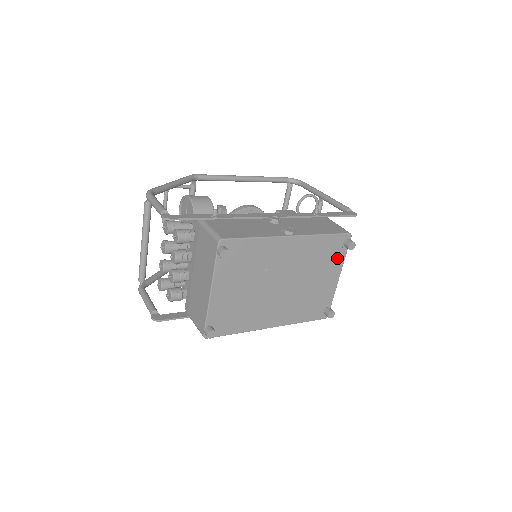
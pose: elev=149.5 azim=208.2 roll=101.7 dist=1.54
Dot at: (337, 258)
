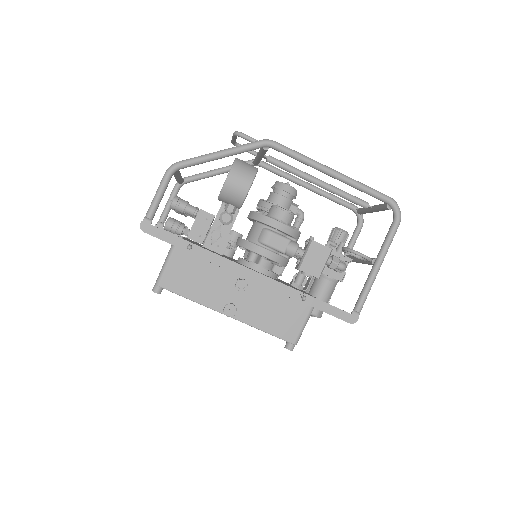
Dot at: occluded
